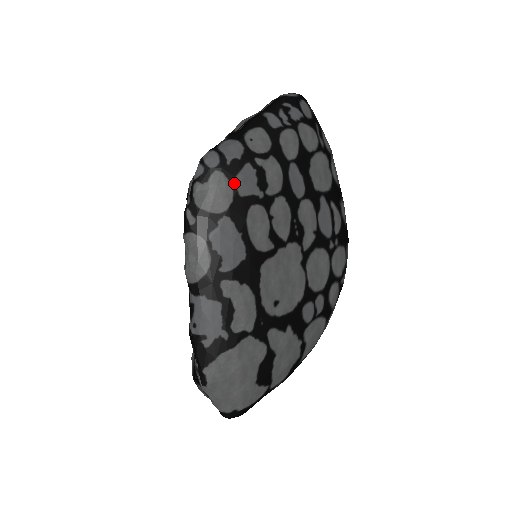
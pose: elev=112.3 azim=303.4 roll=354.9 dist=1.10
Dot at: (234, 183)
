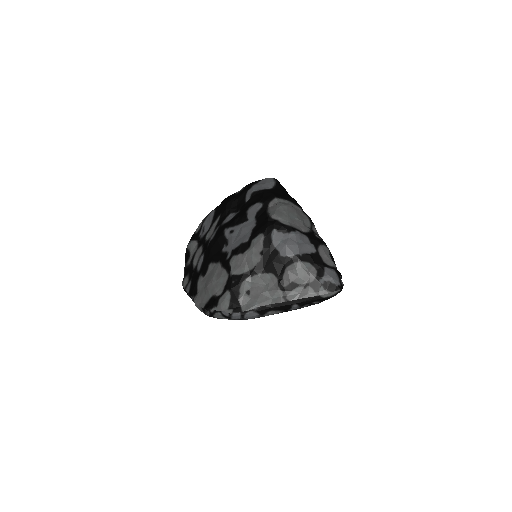
Dot at: occluded
